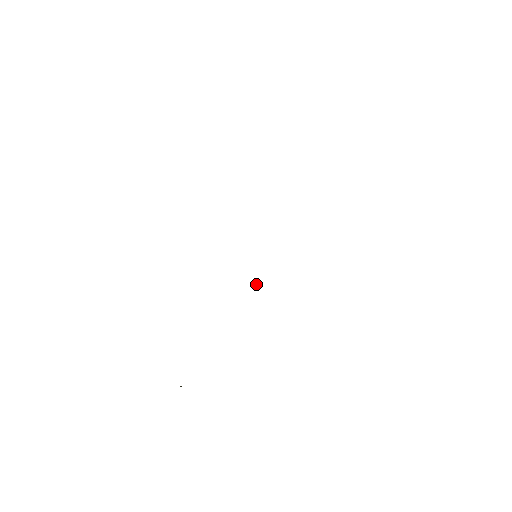
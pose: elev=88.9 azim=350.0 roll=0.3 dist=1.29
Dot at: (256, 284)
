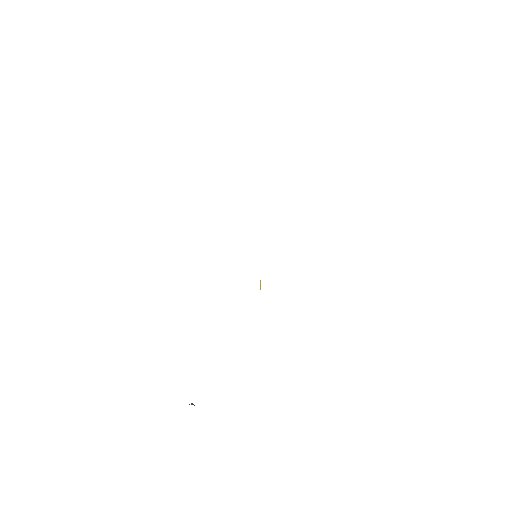
Dot at: (260, 286)
